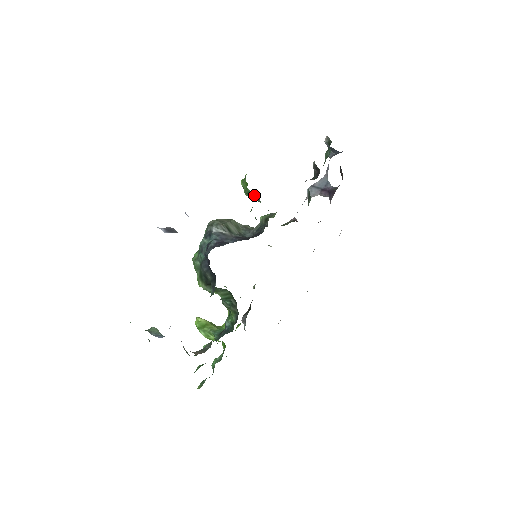
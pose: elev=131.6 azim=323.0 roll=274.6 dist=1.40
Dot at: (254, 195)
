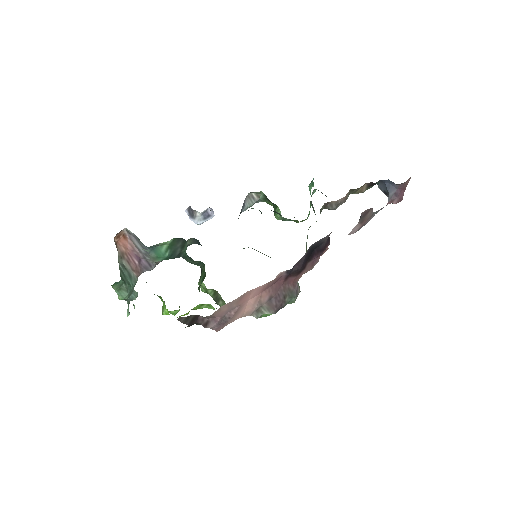
Dot at: (277, 211)
